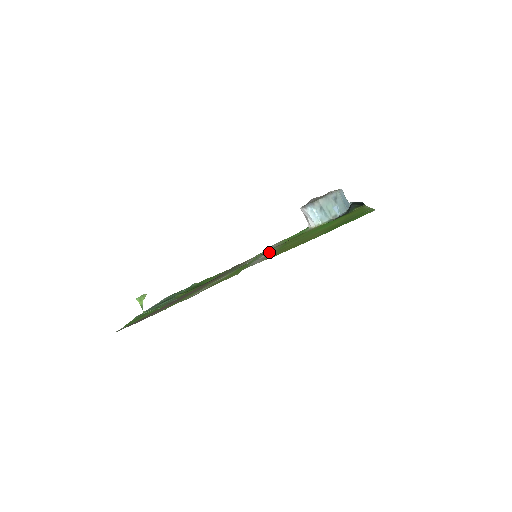
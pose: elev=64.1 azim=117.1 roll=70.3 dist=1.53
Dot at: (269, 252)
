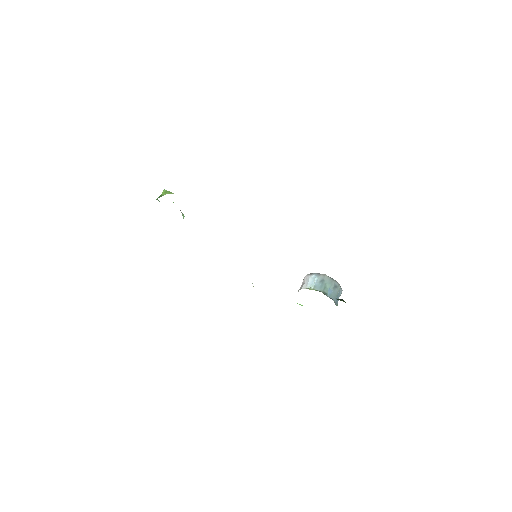
Dot at: occluded
